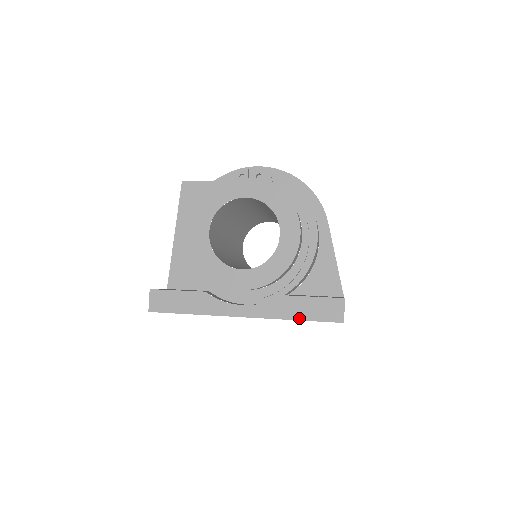
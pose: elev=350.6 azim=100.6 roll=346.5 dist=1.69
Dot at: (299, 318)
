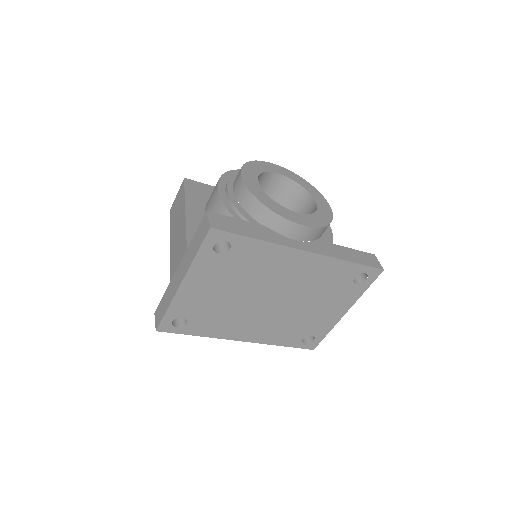
Dot at: (352, 261)
